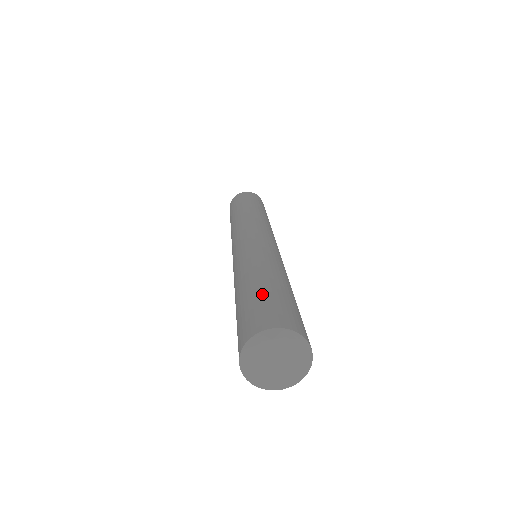
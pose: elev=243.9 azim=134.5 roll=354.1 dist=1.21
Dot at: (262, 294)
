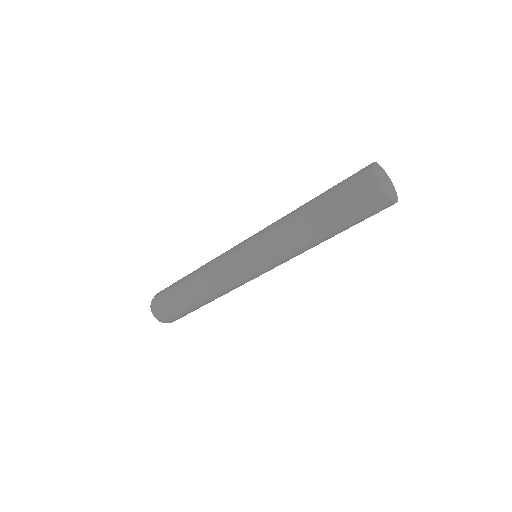
Dot at: occluded
